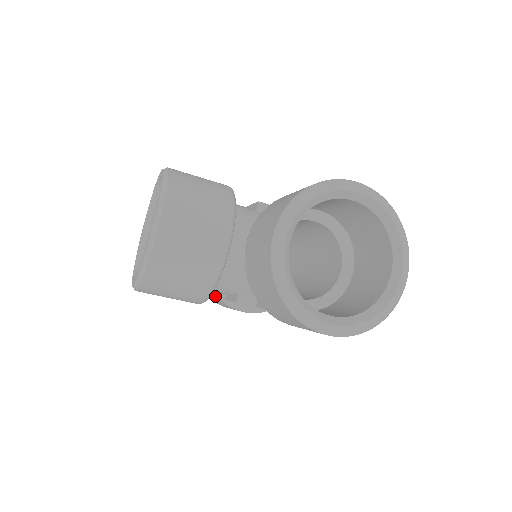
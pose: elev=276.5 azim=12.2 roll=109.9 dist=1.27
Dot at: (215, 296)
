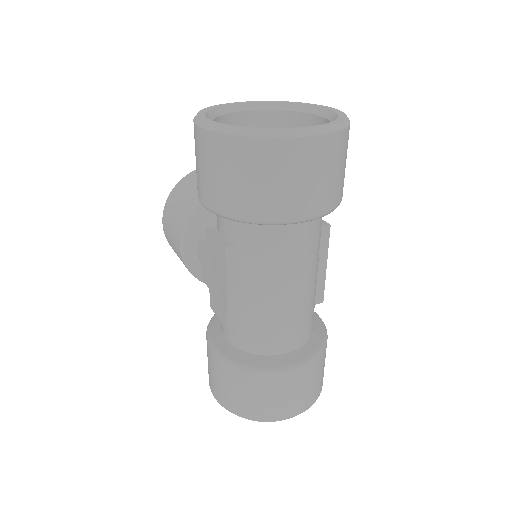
Dot at: occluded
